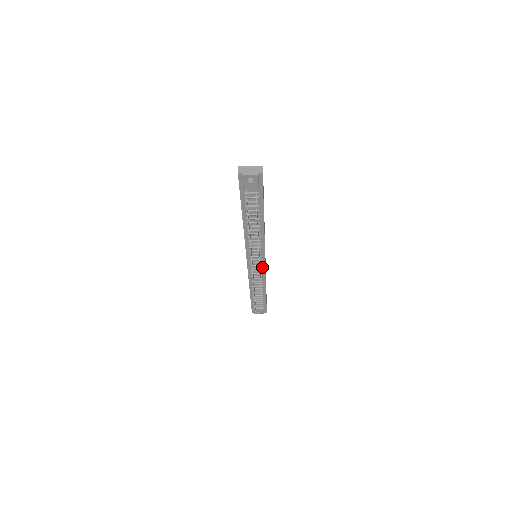
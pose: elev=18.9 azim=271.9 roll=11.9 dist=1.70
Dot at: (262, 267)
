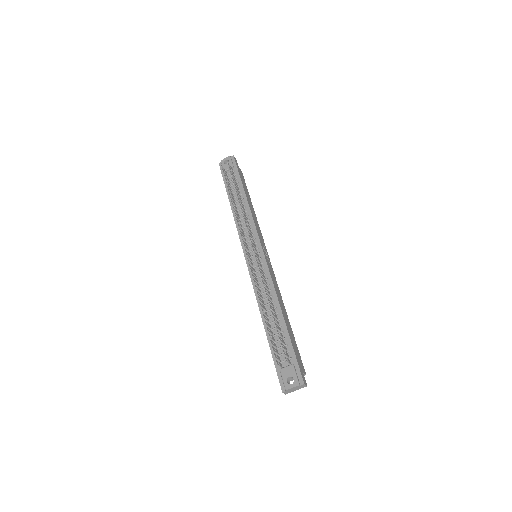
Dot at: (263, 263)
